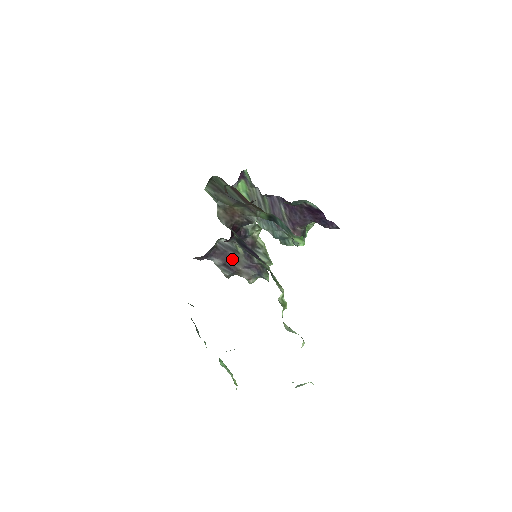
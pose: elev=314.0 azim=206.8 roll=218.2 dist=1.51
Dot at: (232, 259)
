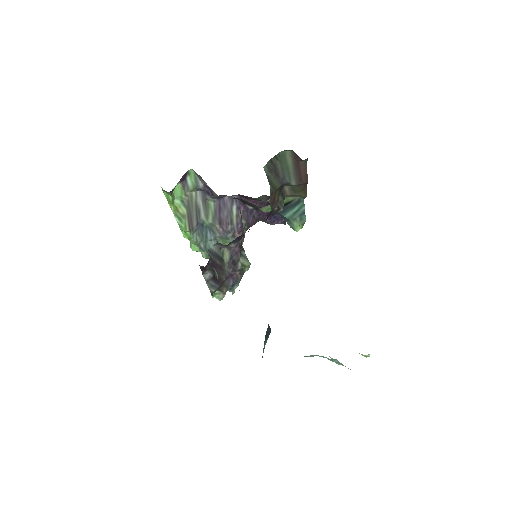
Dot at: (219, 270)
